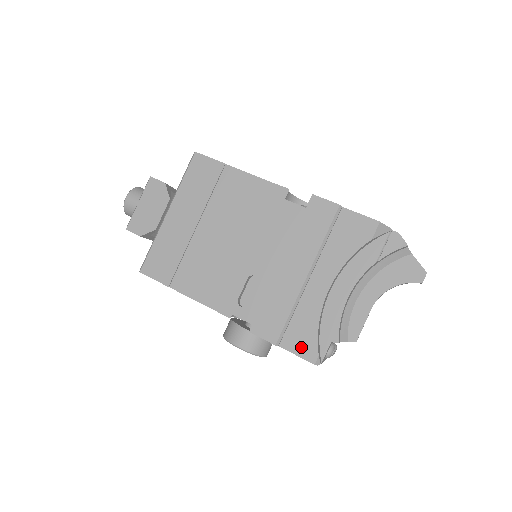
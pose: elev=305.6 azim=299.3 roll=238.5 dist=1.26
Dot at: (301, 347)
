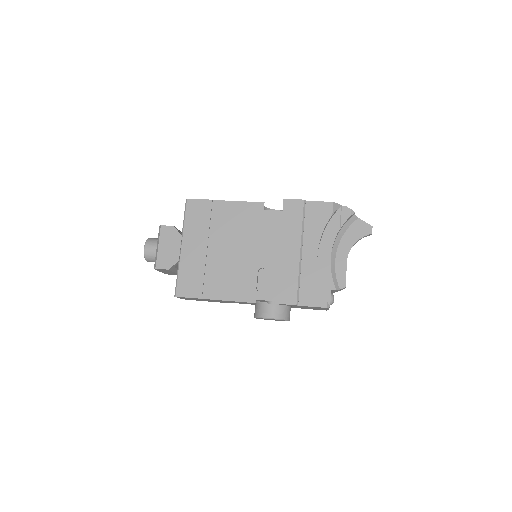
Dot at: (313, 300)
